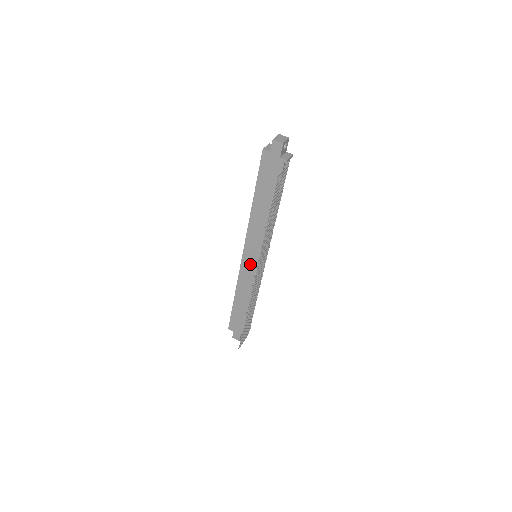
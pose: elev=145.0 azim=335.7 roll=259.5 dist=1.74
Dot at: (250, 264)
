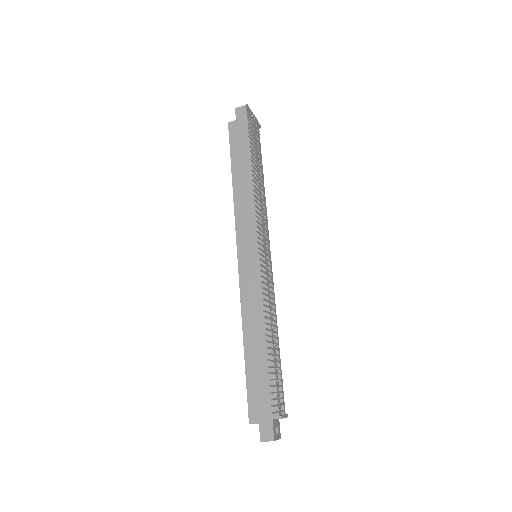
Dot at: (251, 267)
